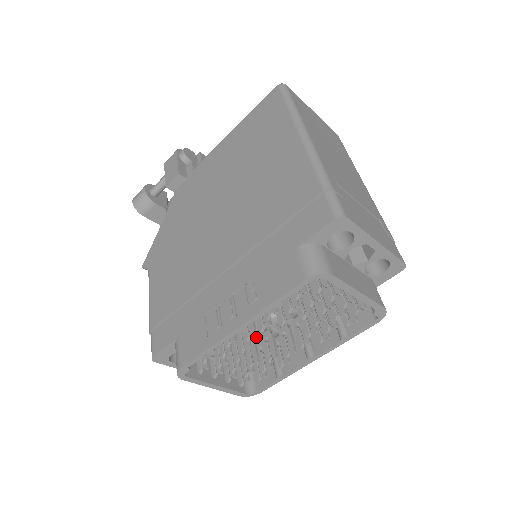
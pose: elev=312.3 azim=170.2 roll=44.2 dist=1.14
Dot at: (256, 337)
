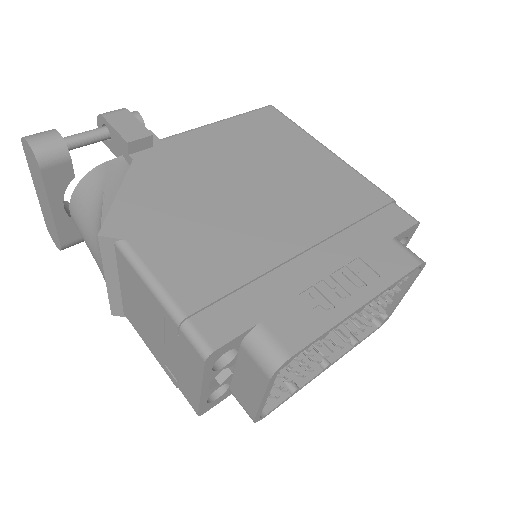
Dot at: occluded
